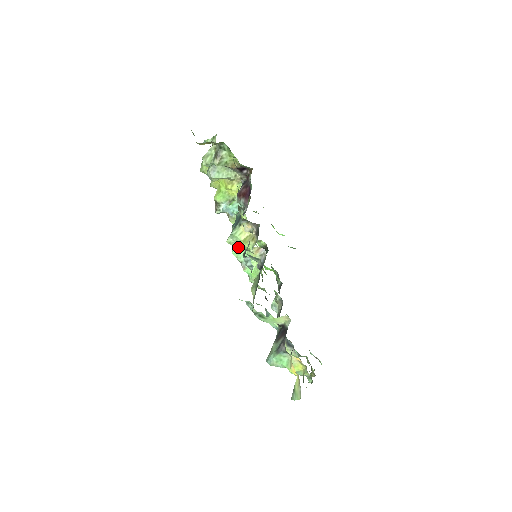
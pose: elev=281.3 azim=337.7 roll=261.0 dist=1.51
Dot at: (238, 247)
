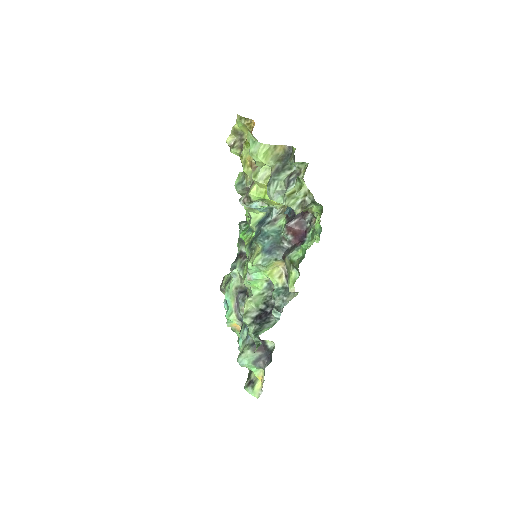
Dot at: (259, 270)
